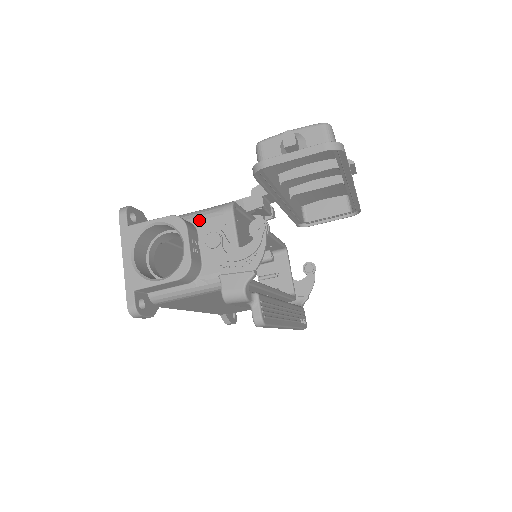
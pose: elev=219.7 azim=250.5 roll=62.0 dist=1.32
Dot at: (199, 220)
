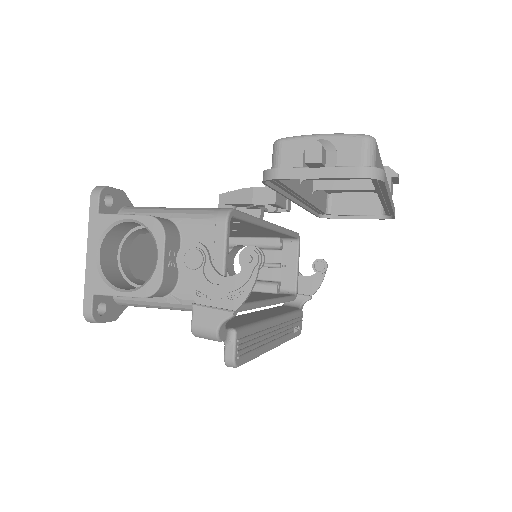
Dot at: (185, 223)
